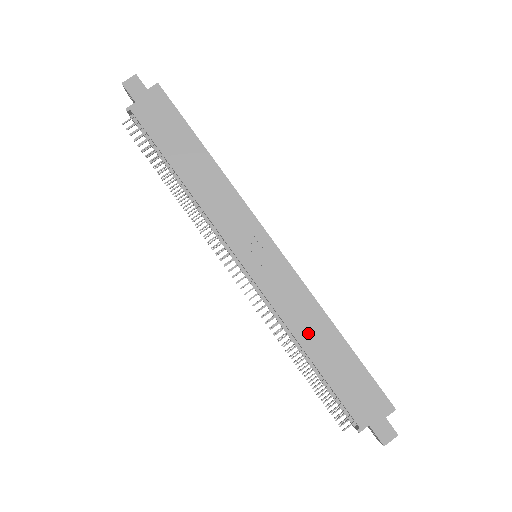
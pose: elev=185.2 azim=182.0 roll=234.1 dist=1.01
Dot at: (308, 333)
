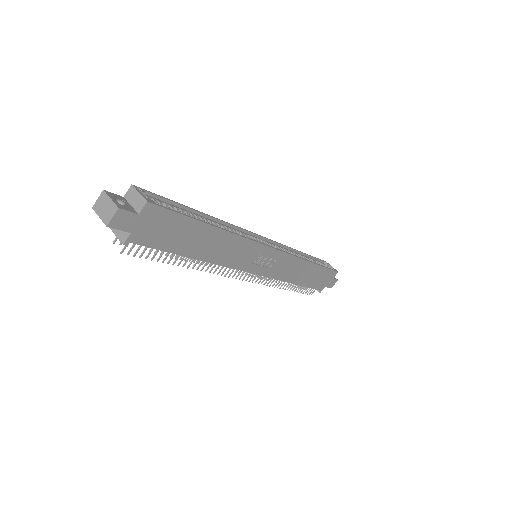
Dot at: (296, 276)
